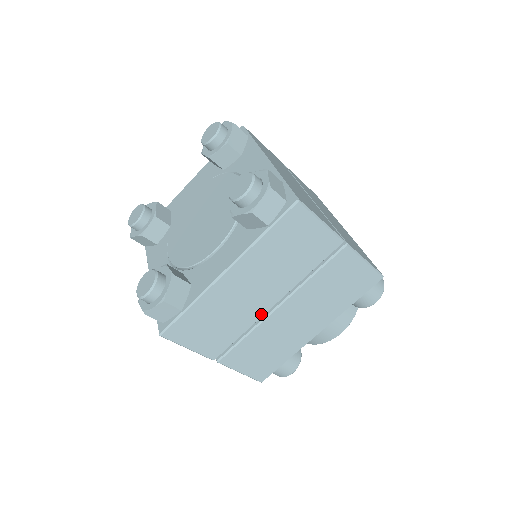
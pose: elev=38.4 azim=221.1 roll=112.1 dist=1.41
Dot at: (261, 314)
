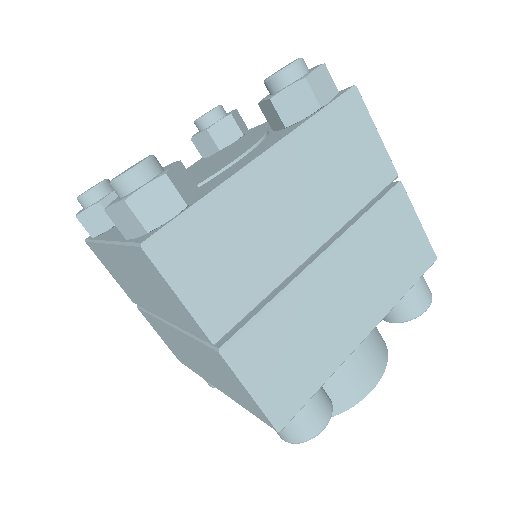
Dot at: (297, 262)
